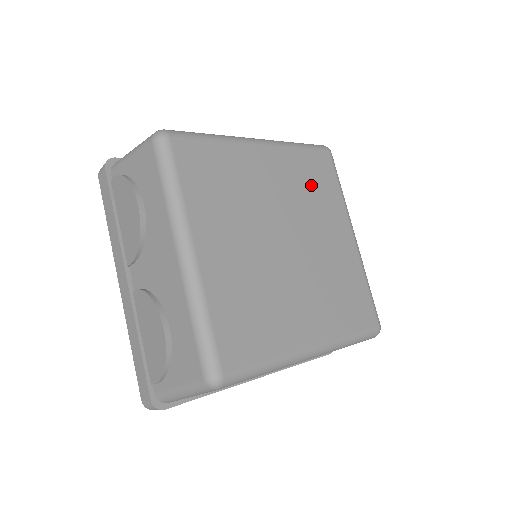
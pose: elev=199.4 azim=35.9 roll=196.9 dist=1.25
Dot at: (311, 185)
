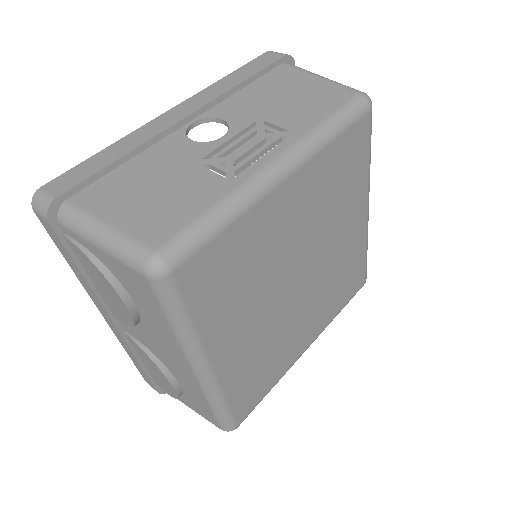
Dot at: (338, 185)
